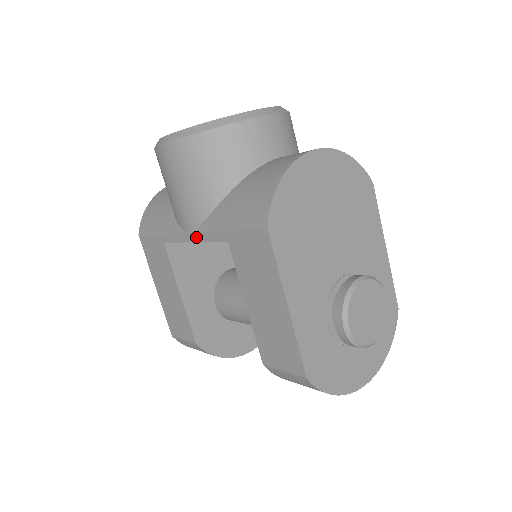
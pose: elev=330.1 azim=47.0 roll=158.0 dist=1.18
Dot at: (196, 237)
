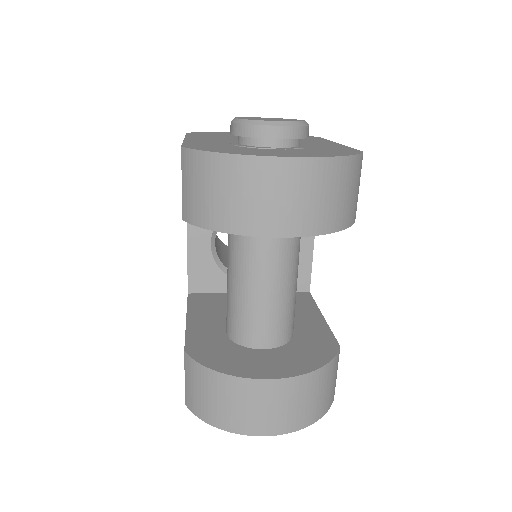
Dot at: (187, 234)
